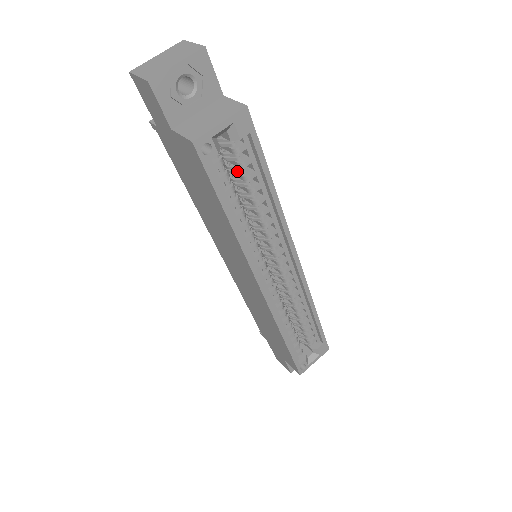
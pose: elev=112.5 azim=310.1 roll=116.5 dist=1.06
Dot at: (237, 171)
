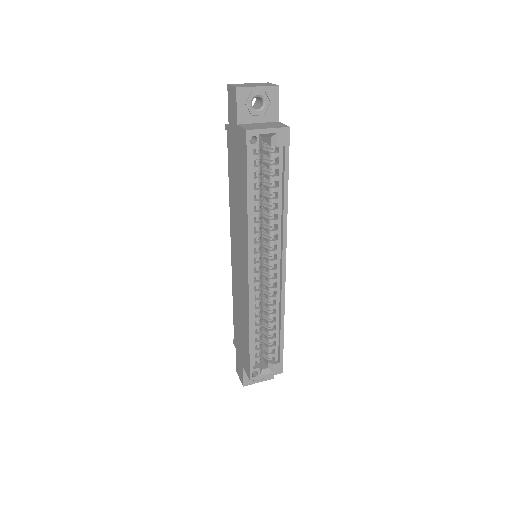
Dot at: (267, 172)
